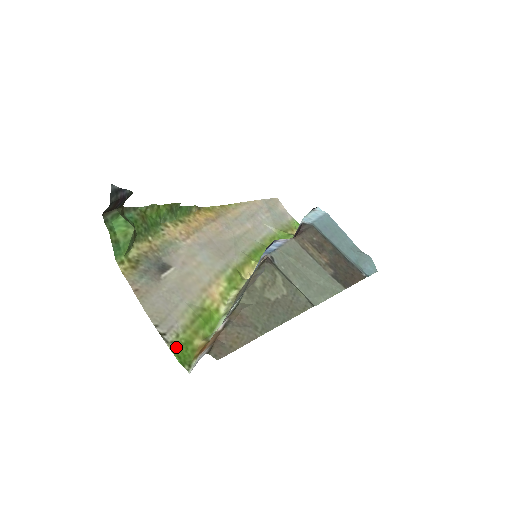
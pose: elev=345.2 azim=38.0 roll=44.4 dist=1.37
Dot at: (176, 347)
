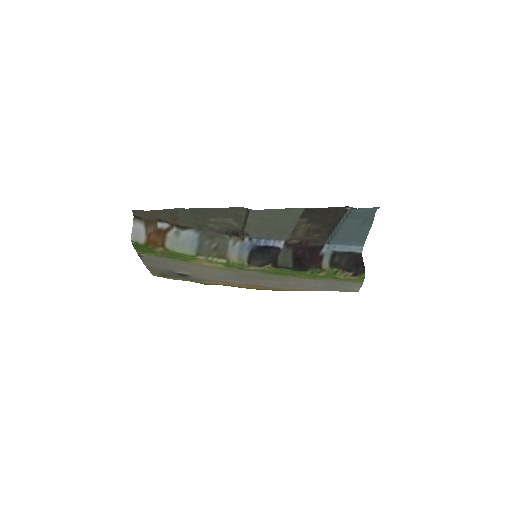
Dot at: (141, 251)
